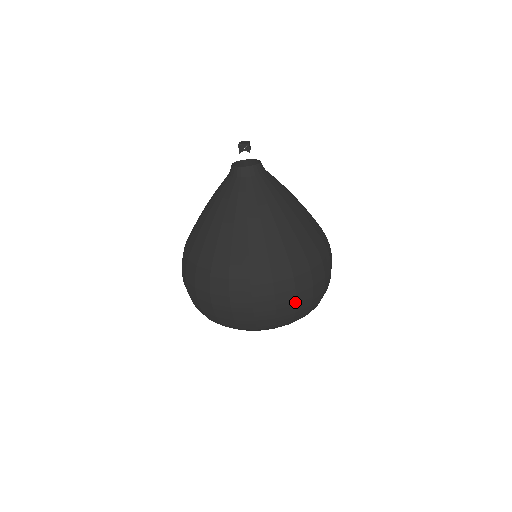
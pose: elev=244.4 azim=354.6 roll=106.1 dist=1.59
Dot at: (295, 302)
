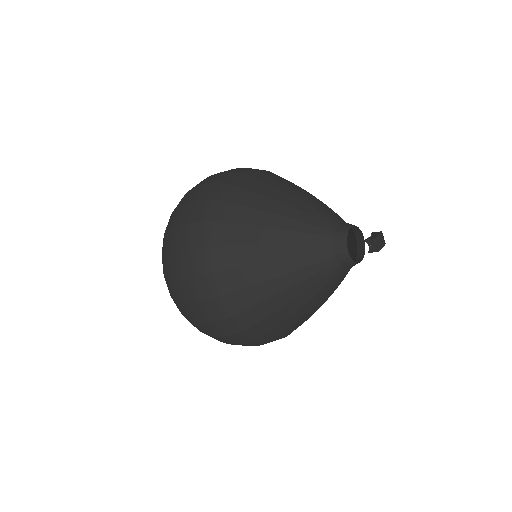
Dot at: (210, 335)
